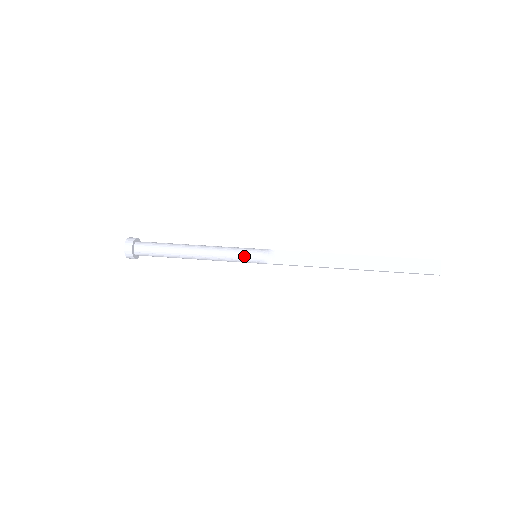
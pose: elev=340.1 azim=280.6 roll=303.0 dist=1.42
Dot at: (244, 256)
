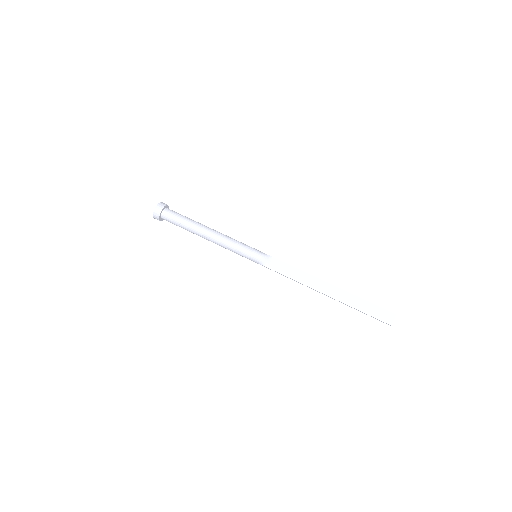
Dot at: (247, 253)
